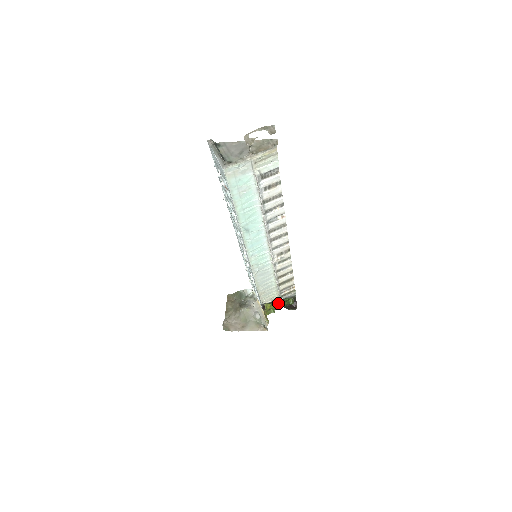
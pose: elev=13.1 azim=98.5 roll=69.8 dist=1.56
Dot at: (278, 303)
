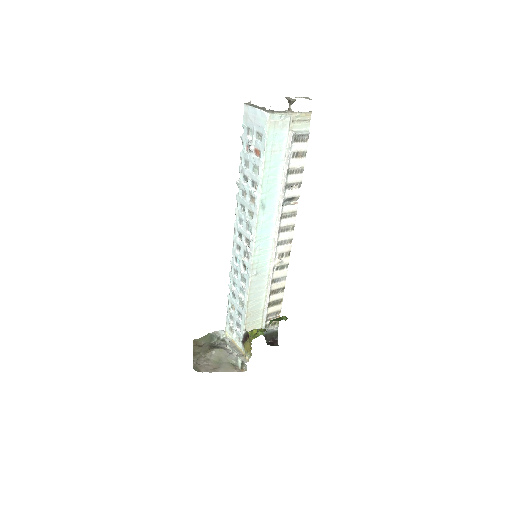
Dot at: (270, 320)
